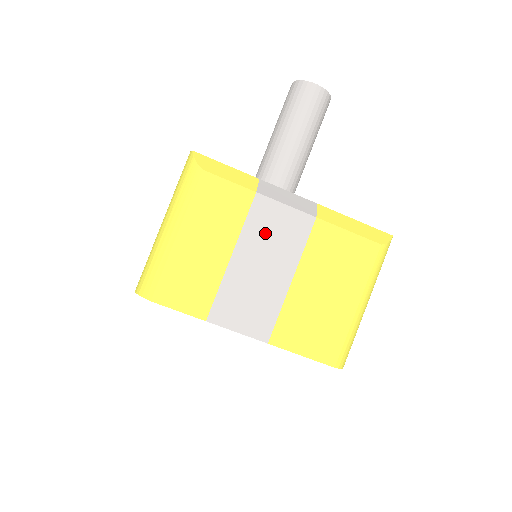
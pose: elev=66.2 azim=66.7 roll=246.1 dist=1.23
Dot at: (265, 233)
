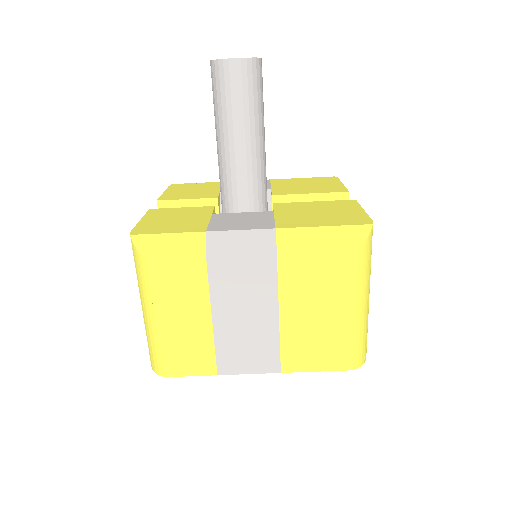
Dot at: (233, 286)
